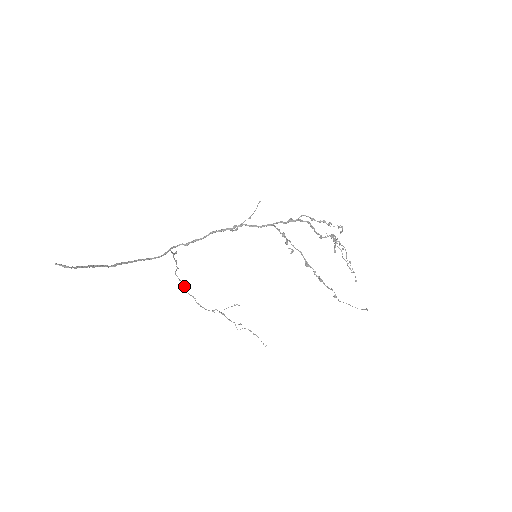
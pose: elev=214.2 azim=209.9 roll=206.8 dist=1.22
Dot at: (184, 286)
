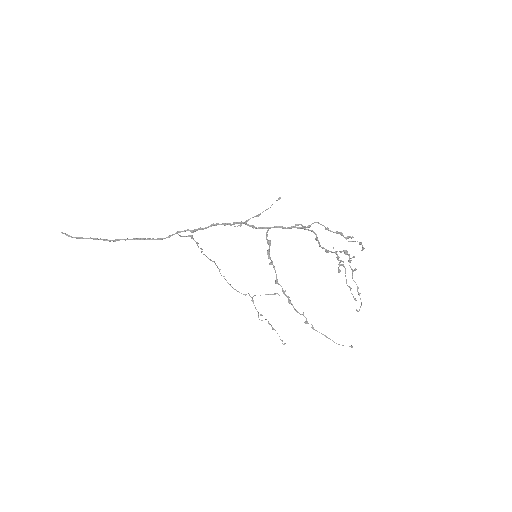
Dot at: (216, 265)
